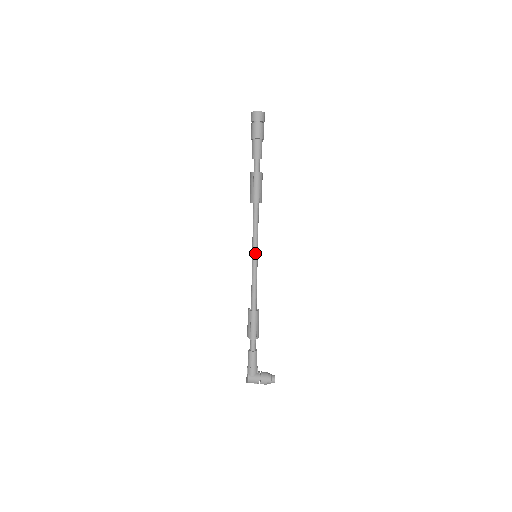
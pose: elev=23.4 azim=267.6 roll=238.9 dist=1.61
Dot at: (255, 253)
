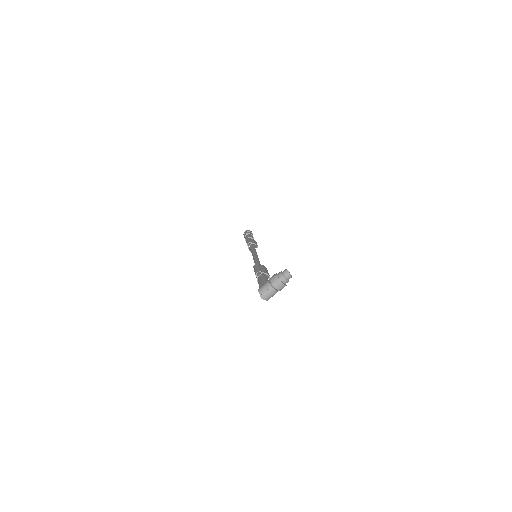
Dot at: (253, 254)
